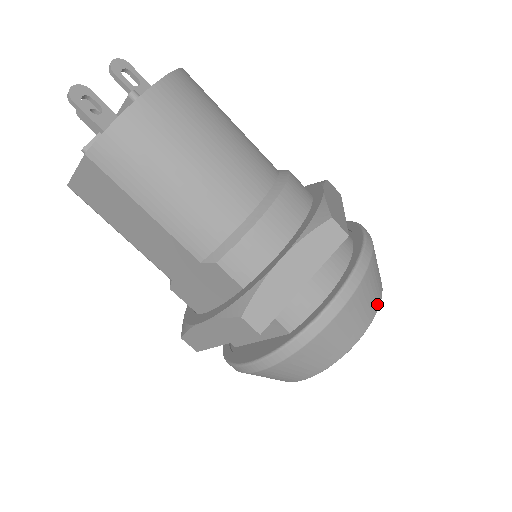
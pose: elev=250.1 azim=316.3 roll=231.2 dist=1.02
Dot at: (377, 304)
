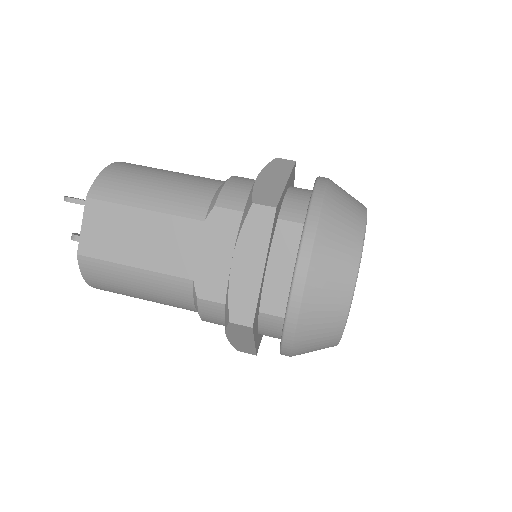
Dot at: occluded
